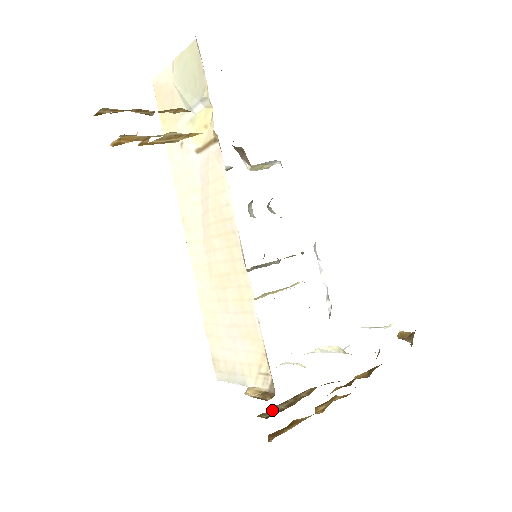
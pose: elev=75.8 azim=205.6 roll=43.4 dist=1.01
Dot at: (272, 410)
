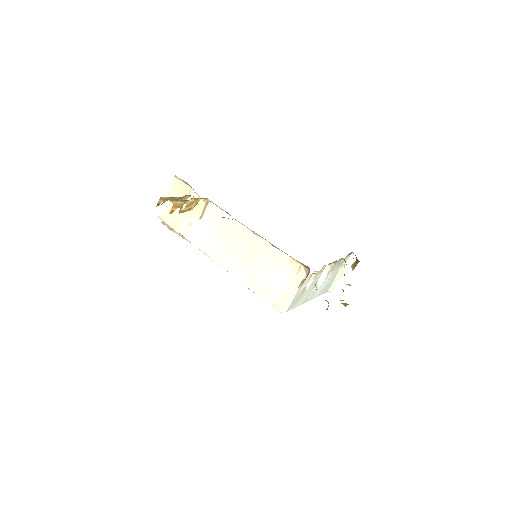
Dot at: occluded
